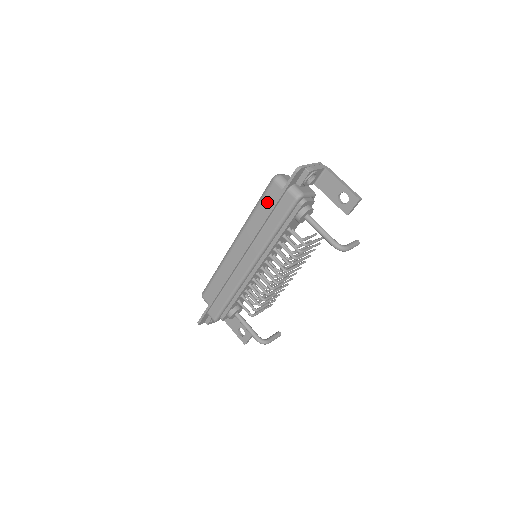
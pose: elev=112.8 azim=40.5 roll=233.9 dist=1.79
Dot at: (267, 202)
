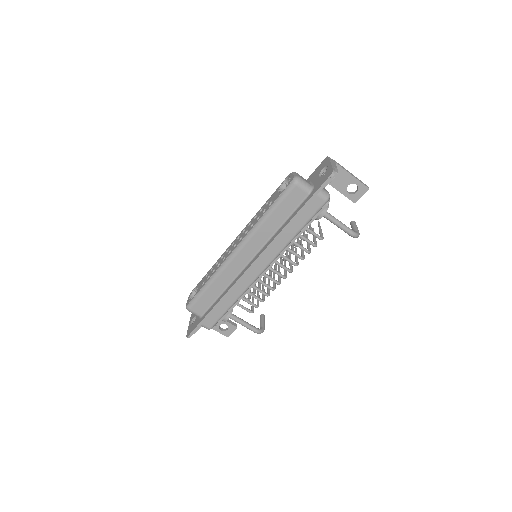
Dot at: (286, 206)
